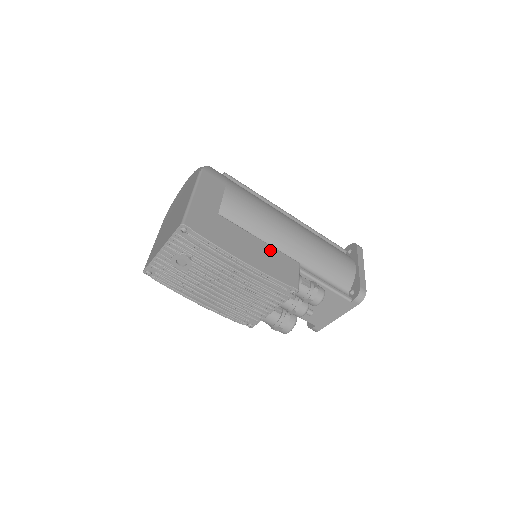
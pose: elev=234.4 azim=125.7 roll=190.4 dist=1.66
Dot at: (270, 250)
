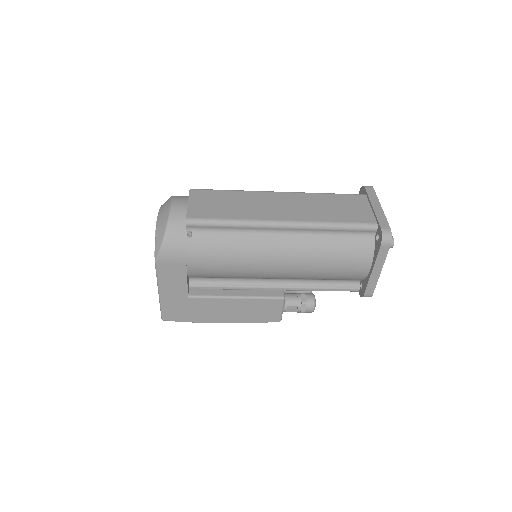
Dot at: (248, 303)
